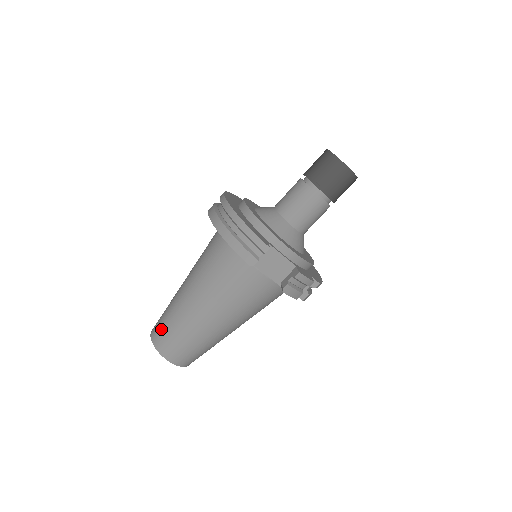
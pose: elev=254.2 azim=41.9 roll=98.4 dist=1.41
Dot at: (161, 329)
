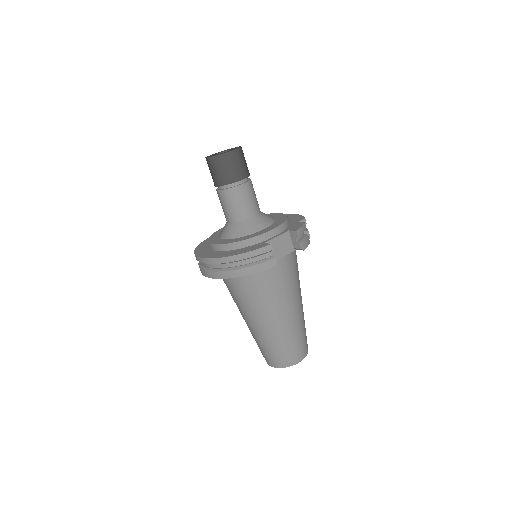
Dot at: (275, 357)
